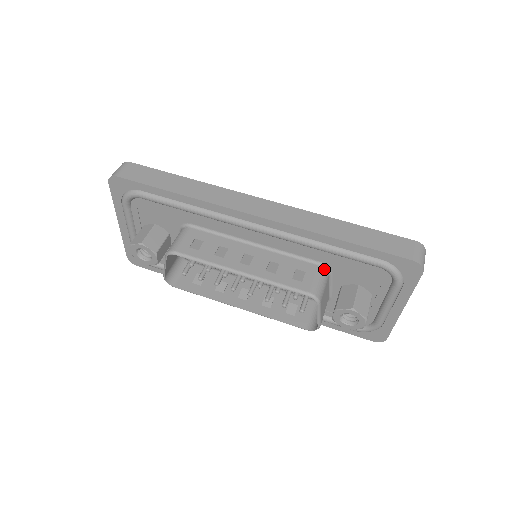
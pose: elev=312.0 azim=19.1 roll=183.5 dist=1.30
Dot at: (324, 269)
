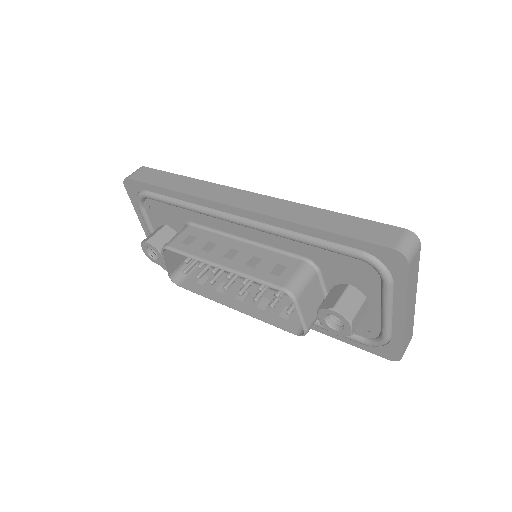
Dot at: (309, 265)
